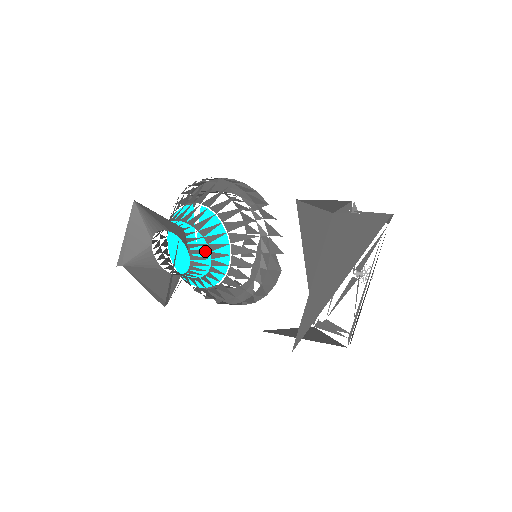
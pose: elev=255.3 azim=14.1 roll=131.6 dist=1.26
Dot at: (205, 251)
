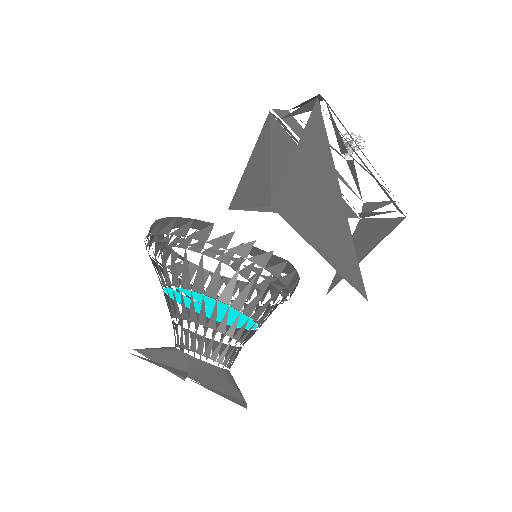
Dot at: (221, 340)
